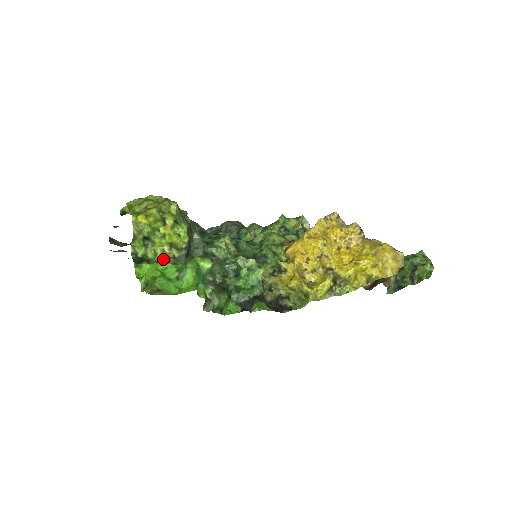
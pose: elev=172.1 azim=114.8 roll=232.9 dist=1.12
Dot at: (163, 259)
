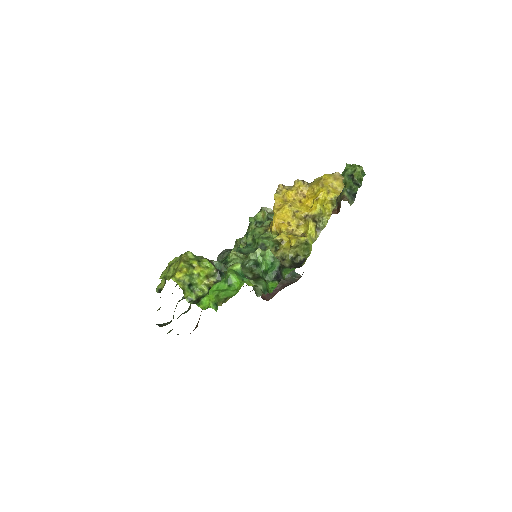
Dot at: occluded
